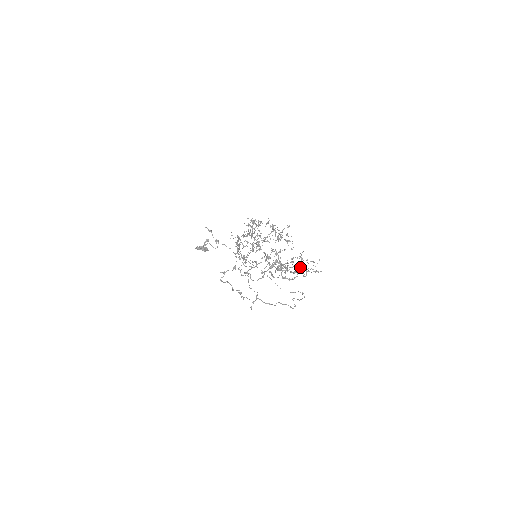
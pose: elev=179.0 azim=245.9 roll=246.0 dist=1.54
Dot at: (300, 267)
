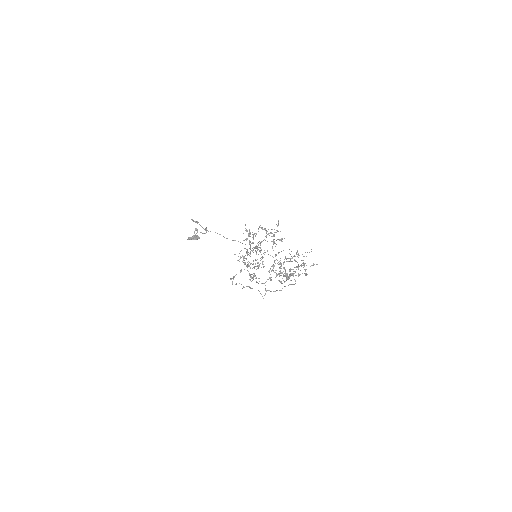
Dot at: (300, 265)
